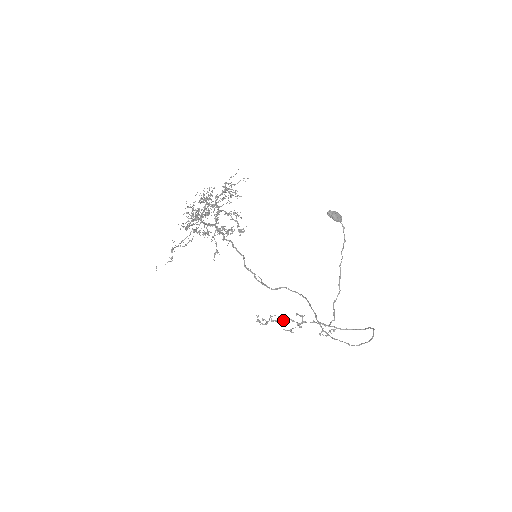
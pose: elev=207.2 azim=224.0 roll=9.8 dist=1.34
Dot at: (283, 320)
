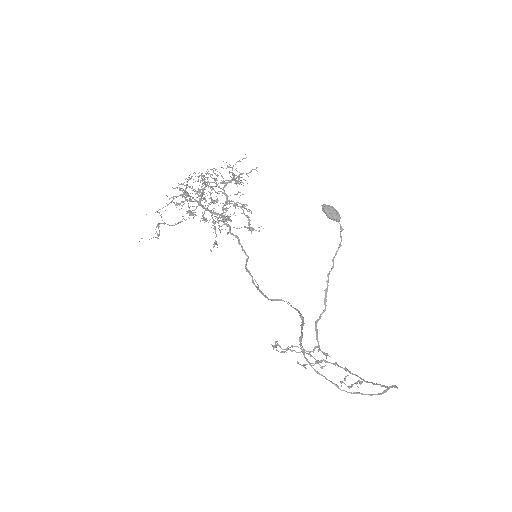
Dot at: (300, 352)
